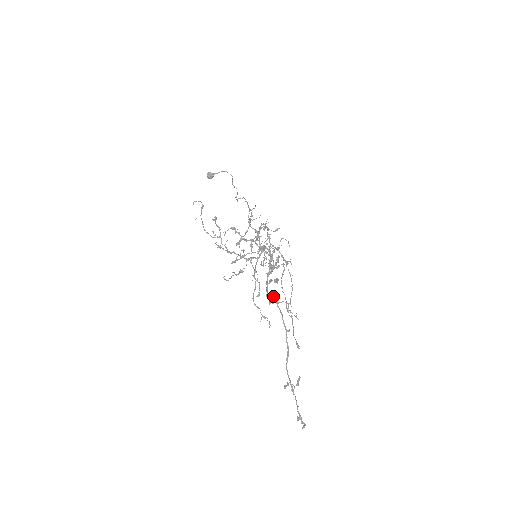
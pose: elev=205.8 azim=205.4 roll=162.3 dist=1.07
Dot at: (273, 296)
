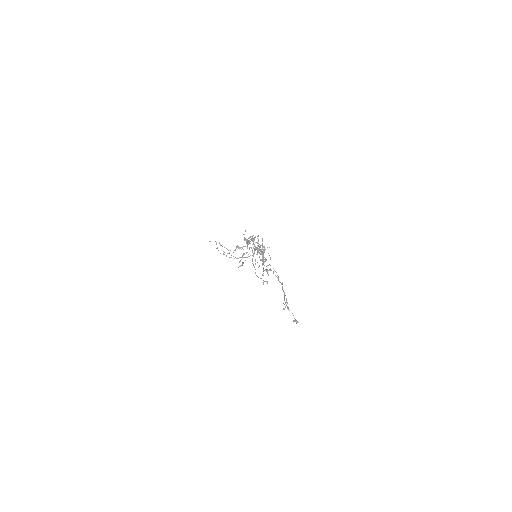
Dot at: (269, 270)
